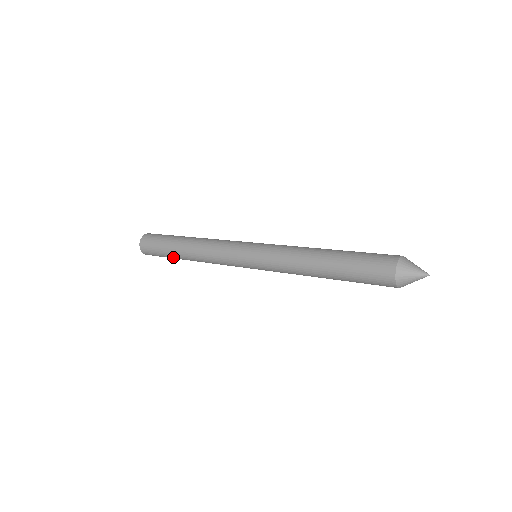
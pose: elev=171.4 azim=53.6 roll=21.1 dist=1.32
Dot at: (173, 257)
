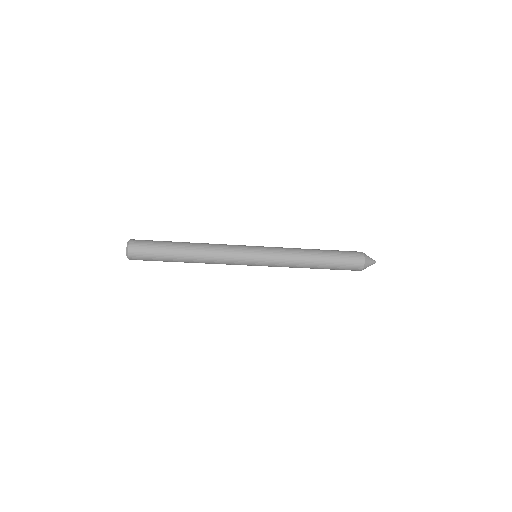
Dot at: occluded
